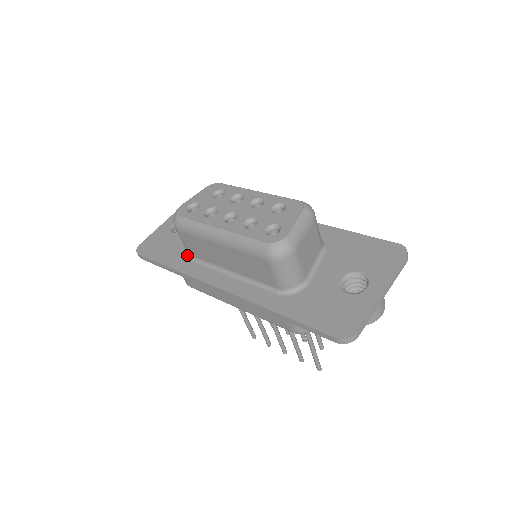
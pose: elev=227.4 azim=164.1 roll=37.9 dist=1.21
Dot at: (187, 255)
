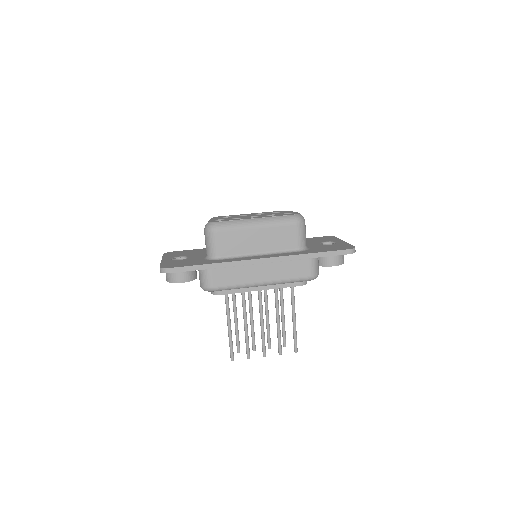
Dot at: (213, 259)
